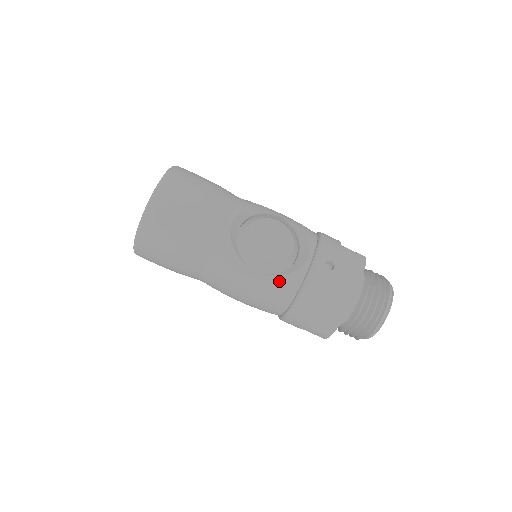
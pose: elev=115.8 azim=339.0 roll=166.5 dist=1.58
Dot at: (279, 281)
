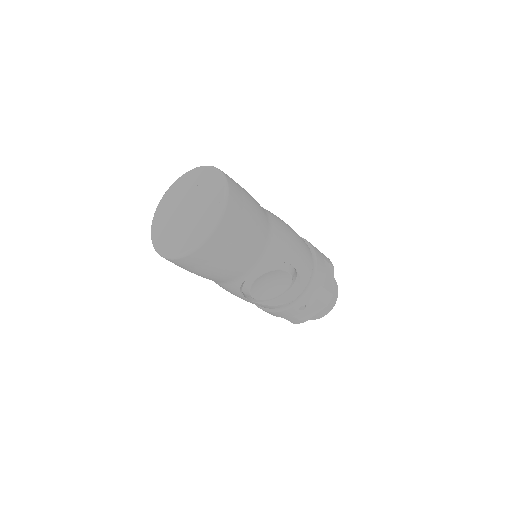
Dot at: (260, 305)
